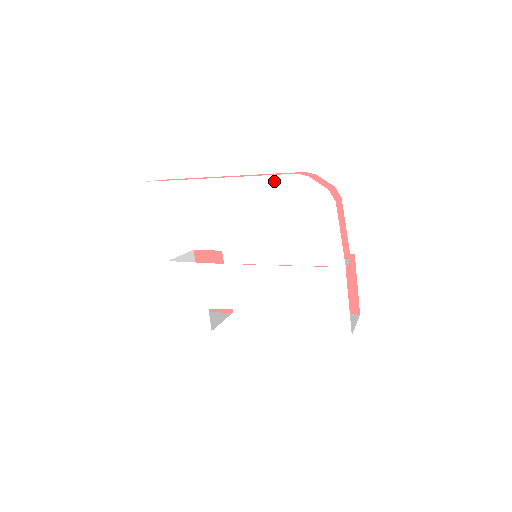
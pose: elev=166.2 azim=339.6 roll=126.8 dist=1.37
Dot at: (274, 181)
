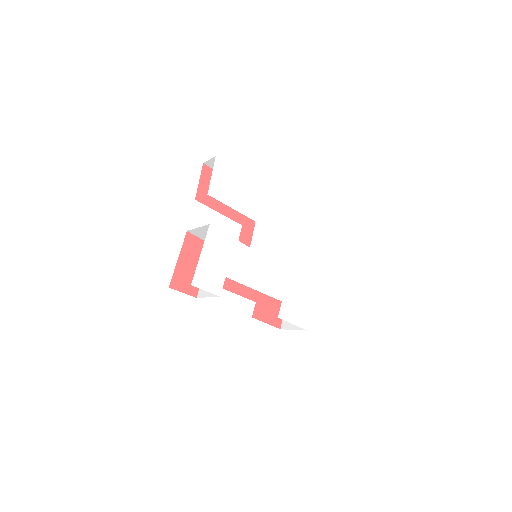
Dot at: (297, 214)
